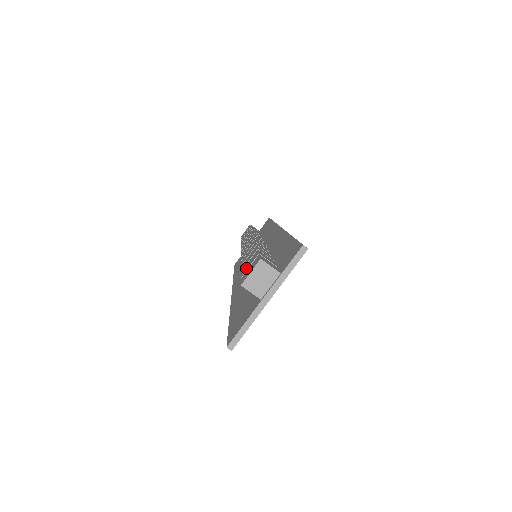
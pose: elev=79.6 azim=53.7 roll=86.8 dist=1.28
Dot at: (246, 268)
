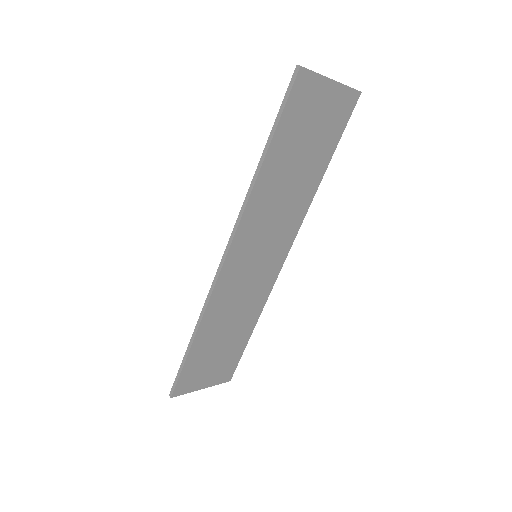
Dot at: occluded
